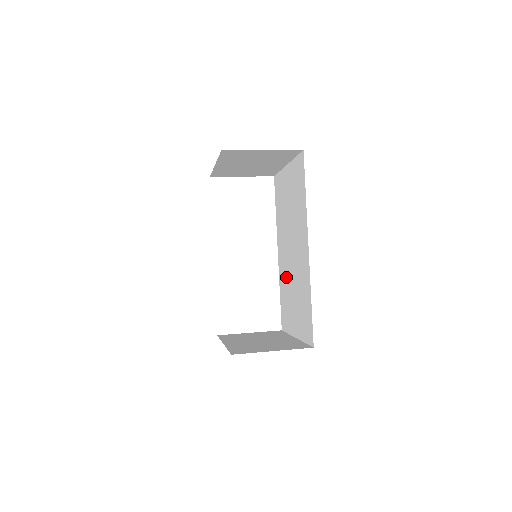
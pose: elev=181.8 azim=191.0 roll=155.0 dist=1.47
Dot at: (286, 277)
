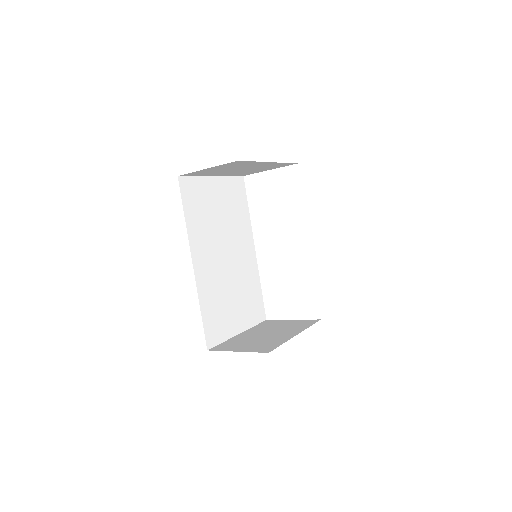
Dot at: occluded
